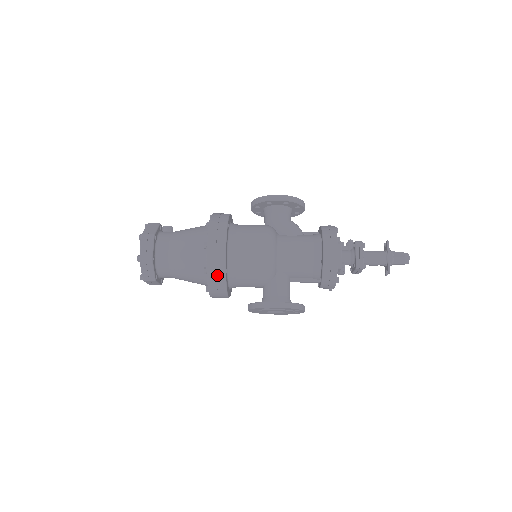
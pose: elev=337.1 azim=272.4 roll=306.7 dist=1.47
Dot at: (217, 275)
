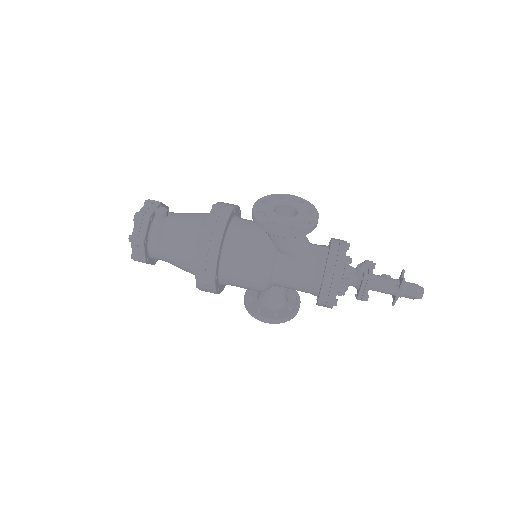
Dot at: occluded
